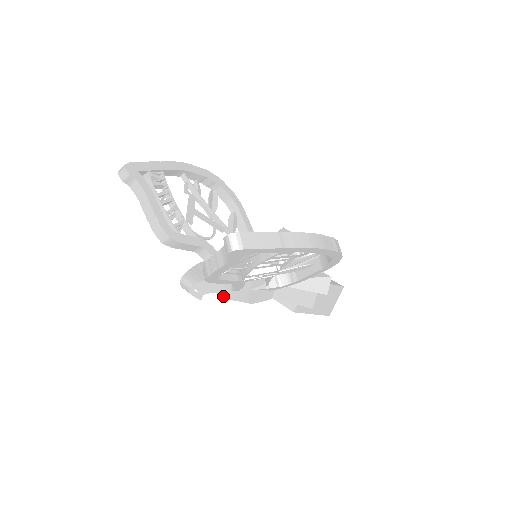
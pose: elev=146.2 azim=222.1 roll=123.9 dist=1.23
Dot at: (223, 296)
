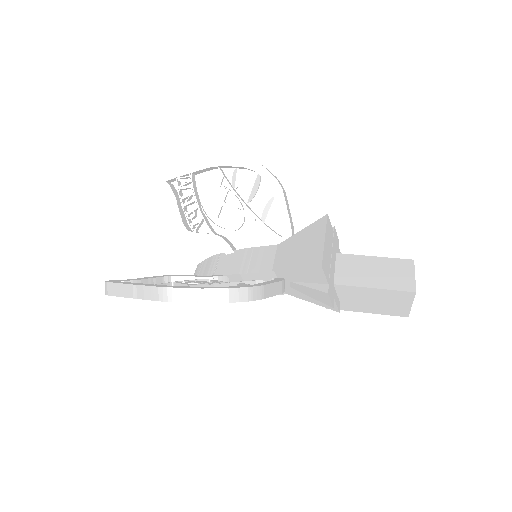
Dot at: occluded
